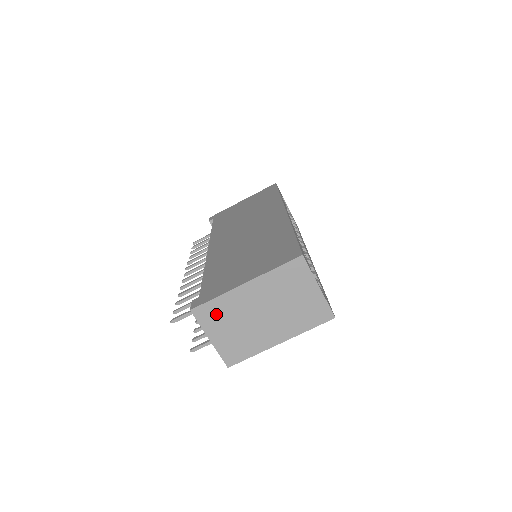
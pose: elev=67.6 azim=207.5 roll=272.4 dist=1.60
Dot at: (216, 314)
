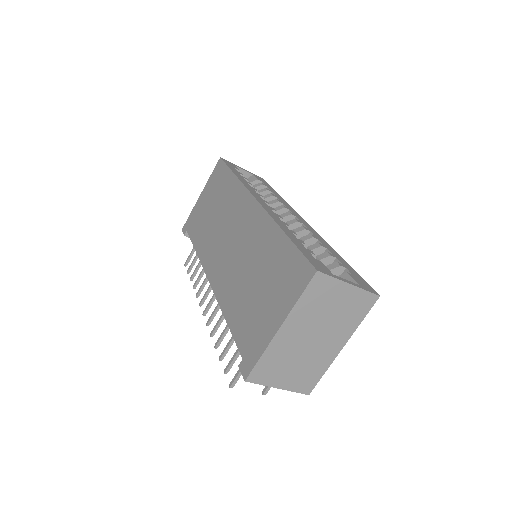
Dot at: (270, 368)
